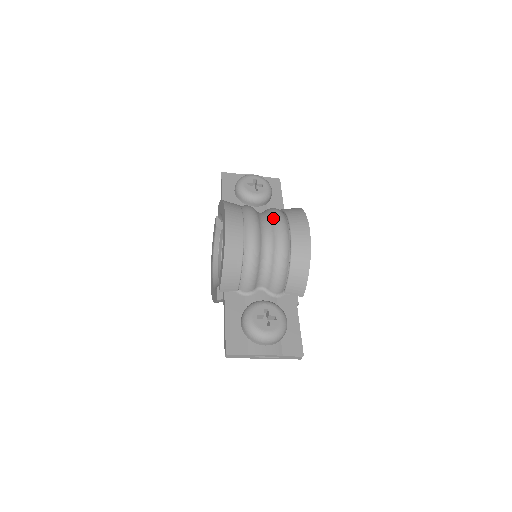
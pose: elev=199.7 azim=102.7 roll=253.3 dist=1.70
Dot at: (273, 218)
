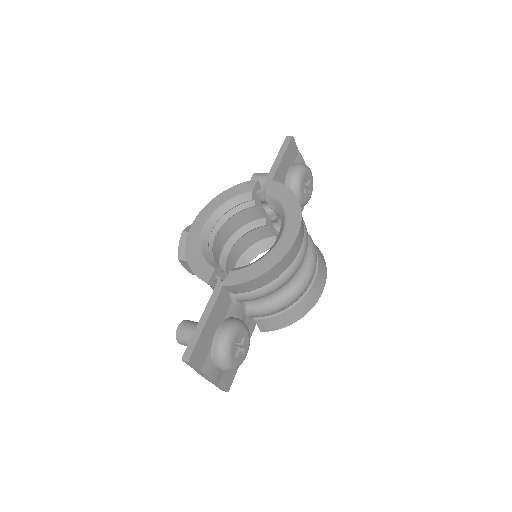
Dot at: (312, 256)
